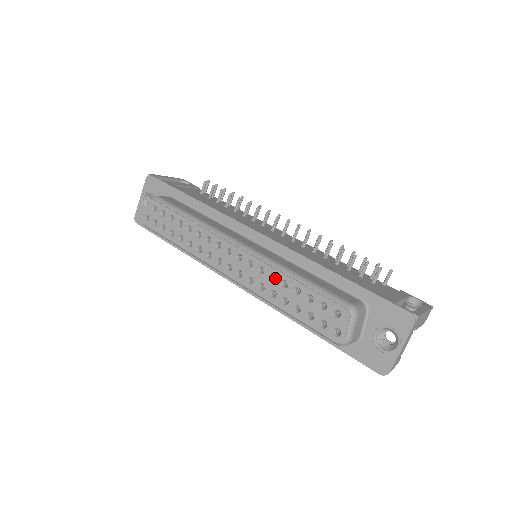
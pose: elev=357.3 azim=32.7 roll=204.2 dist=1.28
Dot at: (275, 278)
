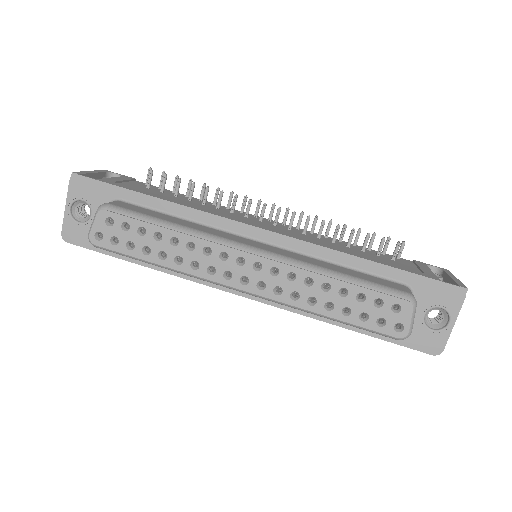
Dot at: (307, 281)
